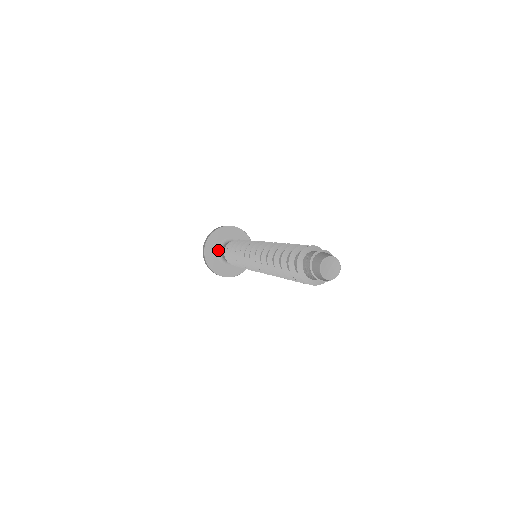
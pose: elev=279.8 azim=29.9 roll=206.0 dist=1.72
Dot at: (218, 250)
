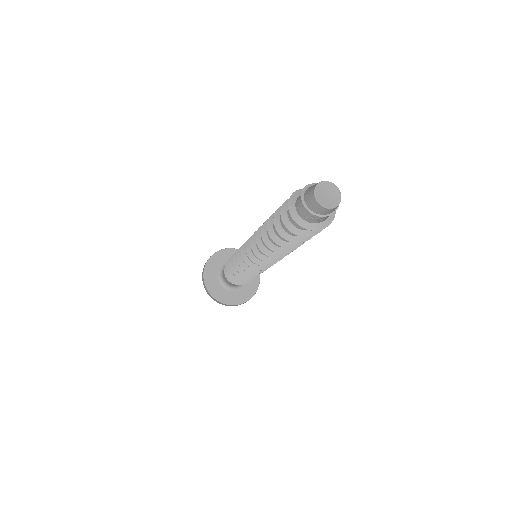
Dot at: (222, 284)
